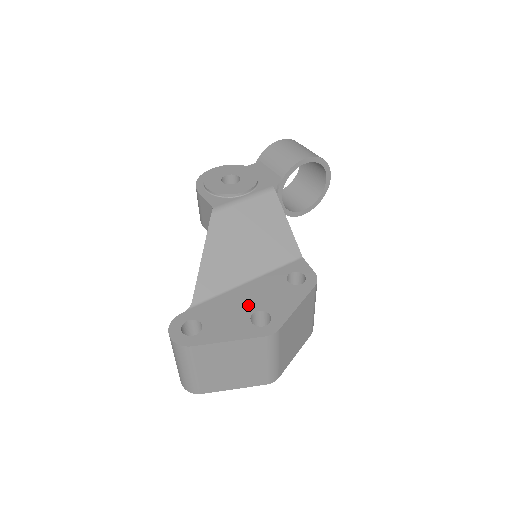
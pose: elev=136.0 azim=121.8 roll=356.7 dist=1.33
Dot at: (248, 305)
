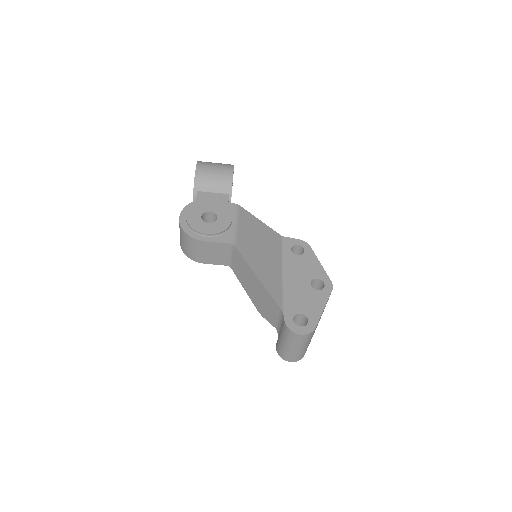
Dot at: (303, 284)
